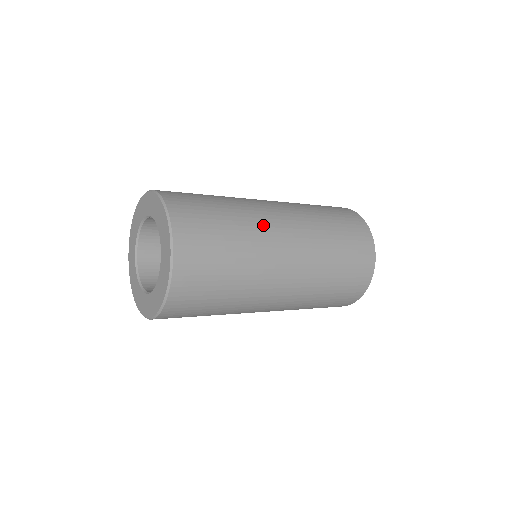
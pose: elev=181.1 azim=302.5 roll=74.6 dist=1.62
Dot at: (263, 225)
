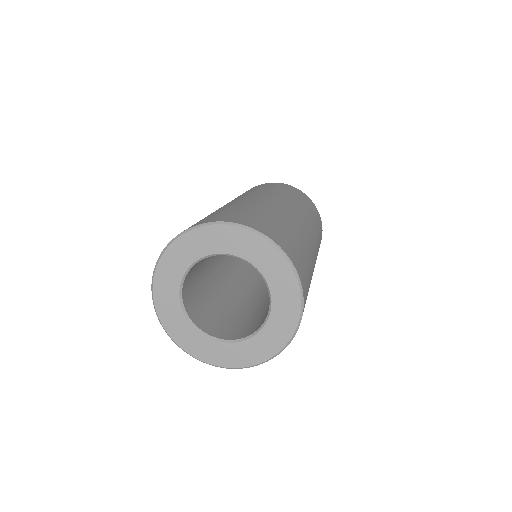
Dot at: (309, 242)
